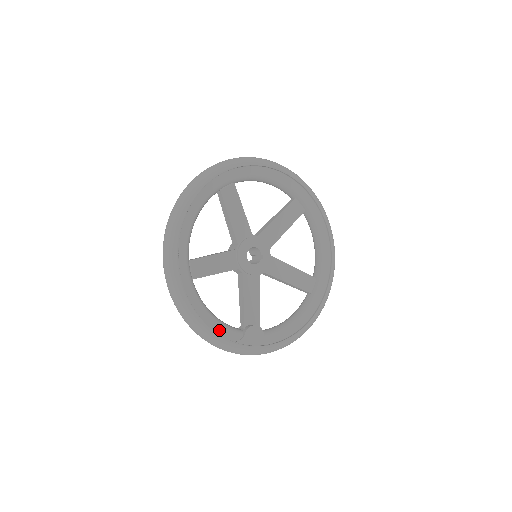
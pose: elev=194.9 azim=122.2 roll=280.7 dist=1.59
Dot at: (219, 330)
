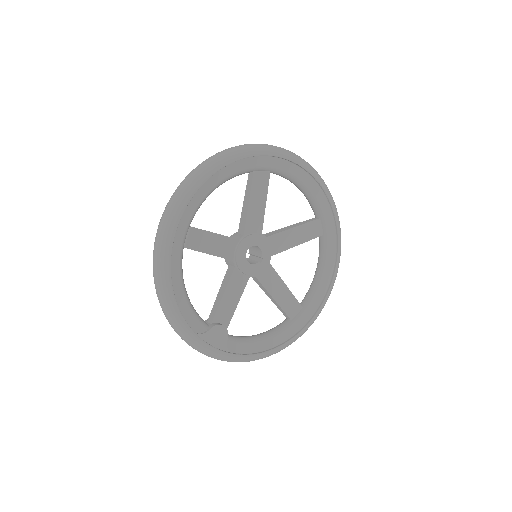
Dot at: (186, 313)
